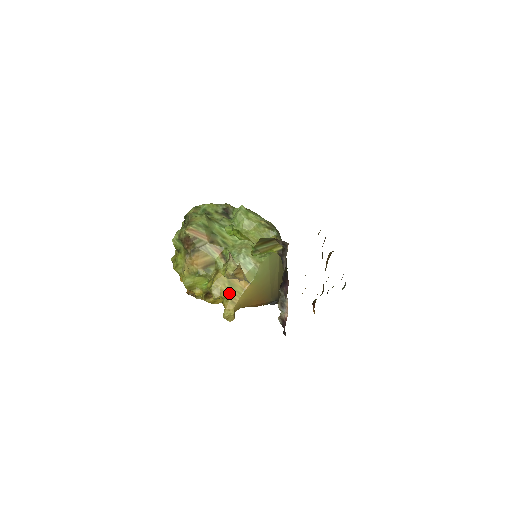
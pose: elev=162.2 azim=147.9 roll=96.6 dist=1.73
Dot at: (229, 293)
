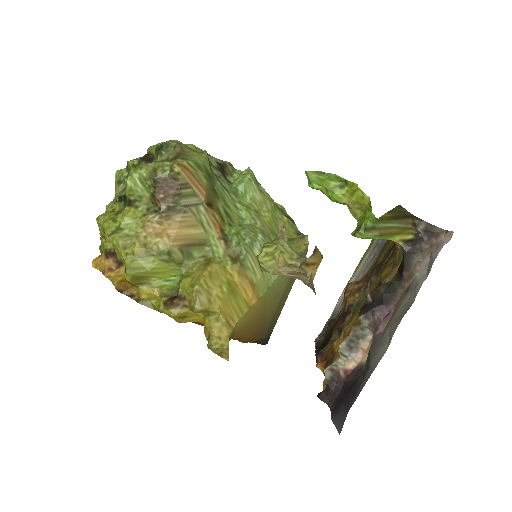
Dot at: (226, 305)
